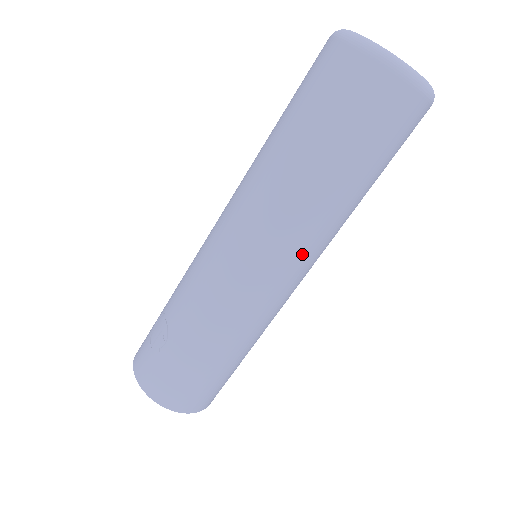
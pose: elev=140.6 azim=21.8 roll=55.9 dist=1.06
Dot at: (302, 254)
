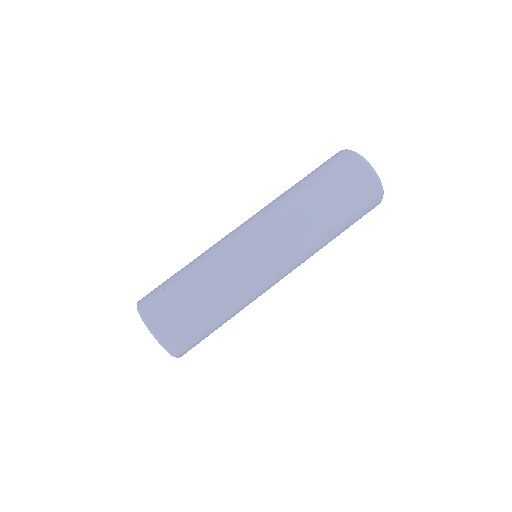
Dot at: (296, 256)
